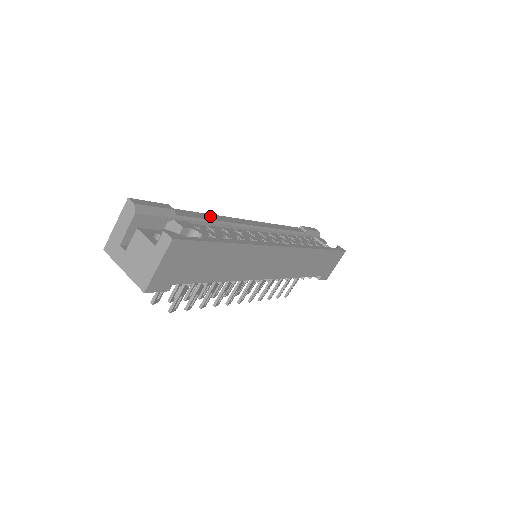
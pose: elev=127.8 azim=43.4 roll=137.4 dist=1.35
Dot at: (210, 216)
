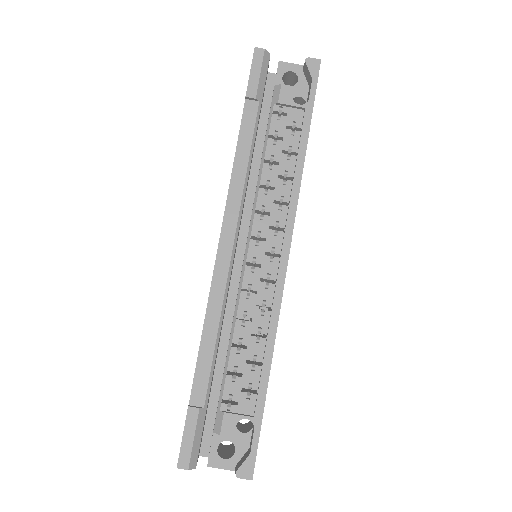
Dot at: (207, 335)
